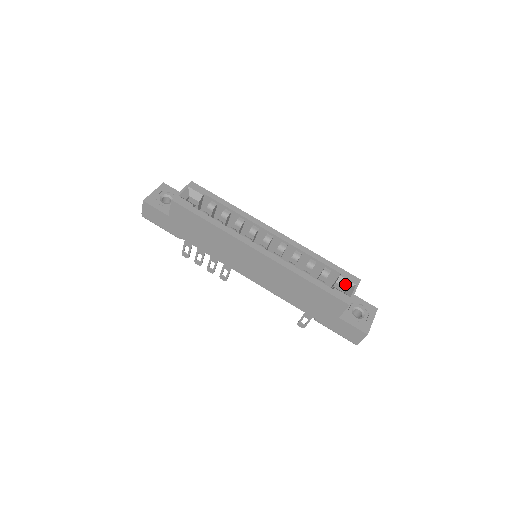
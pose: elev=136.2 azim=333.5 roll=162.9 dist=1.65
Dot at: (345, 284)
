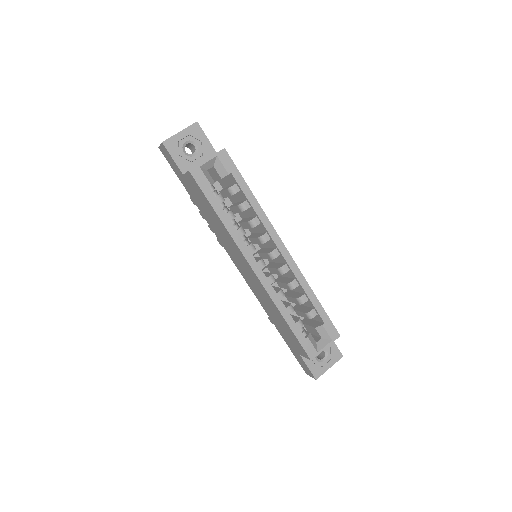
Dot at: (322, 334)
